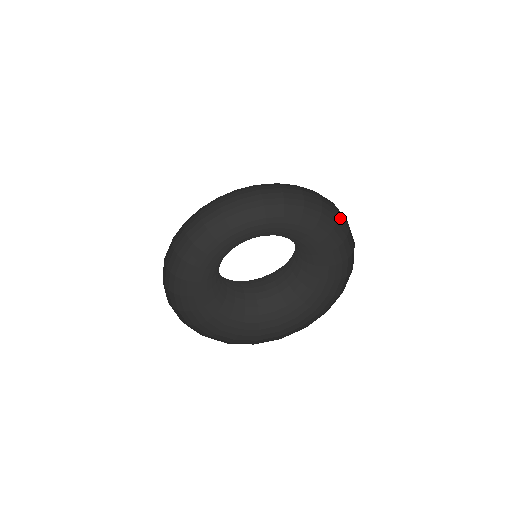
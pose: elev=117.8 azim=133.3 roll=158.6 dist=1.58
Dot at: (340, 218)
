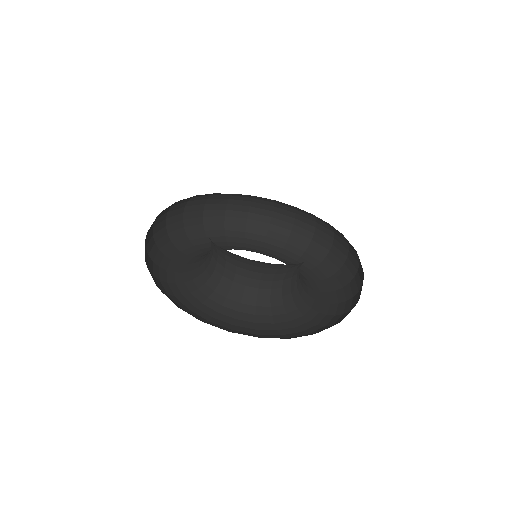
Dot at: (297, 230)
